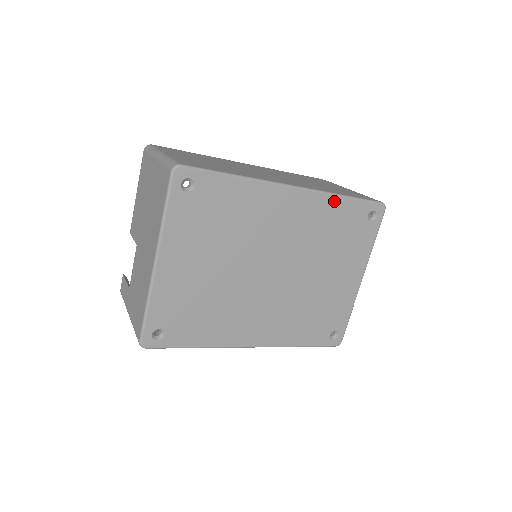
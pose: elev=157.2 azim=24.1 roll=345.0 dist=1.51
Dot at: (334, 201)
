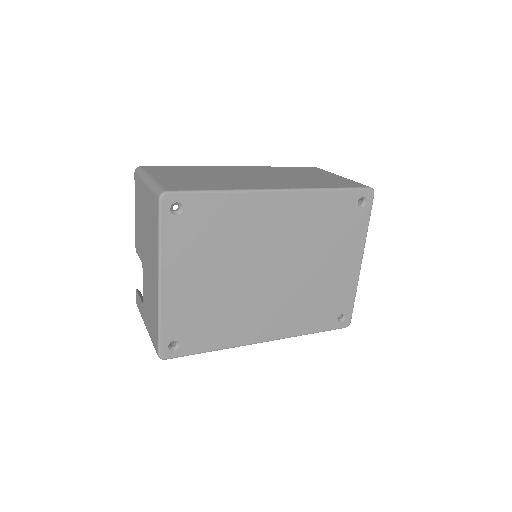
Dot at: (321, 196)
